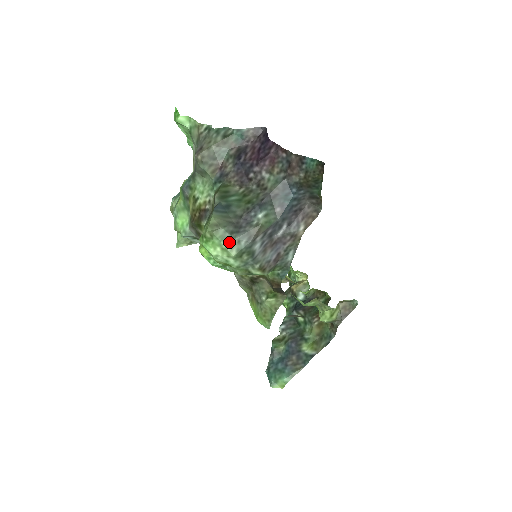
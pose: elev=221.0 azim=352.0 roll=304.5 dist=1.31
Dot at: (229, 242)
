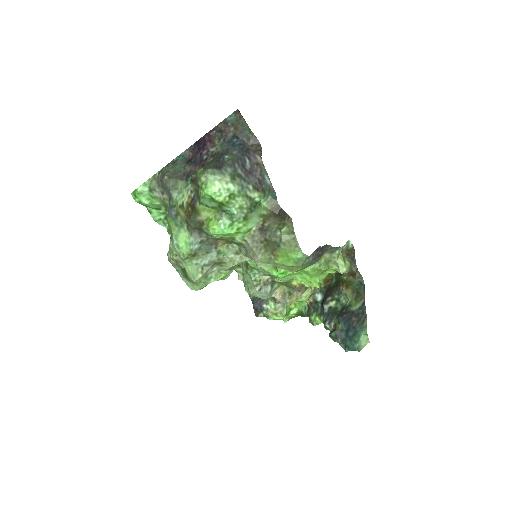
Dot at: (220, 173)
